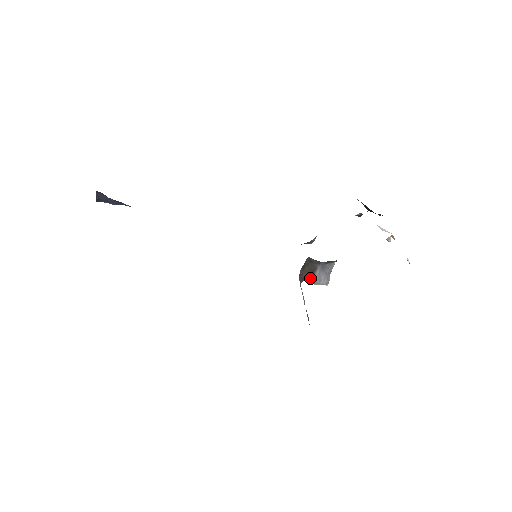
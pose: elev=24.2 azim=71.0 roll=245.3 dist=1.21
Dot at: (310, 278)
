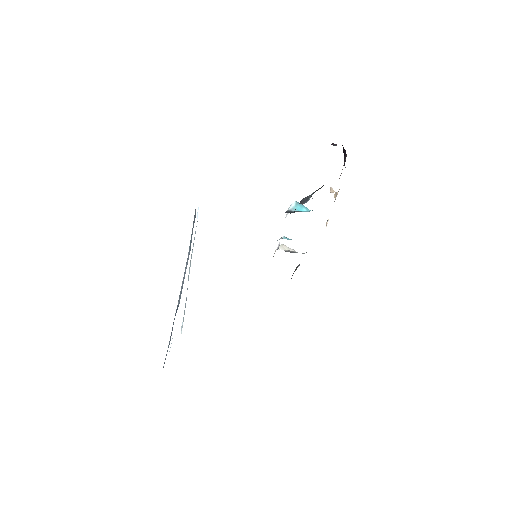
Dot at: occluded
